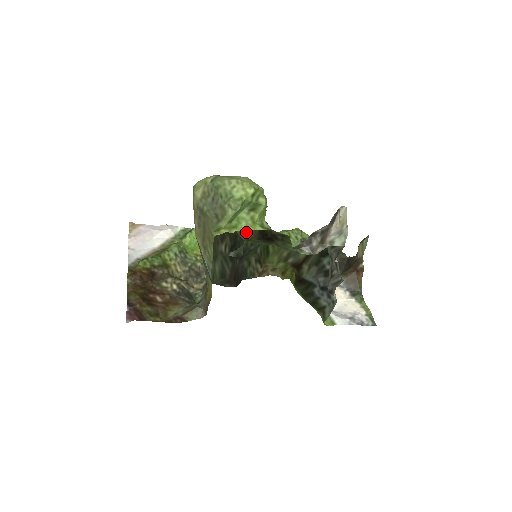
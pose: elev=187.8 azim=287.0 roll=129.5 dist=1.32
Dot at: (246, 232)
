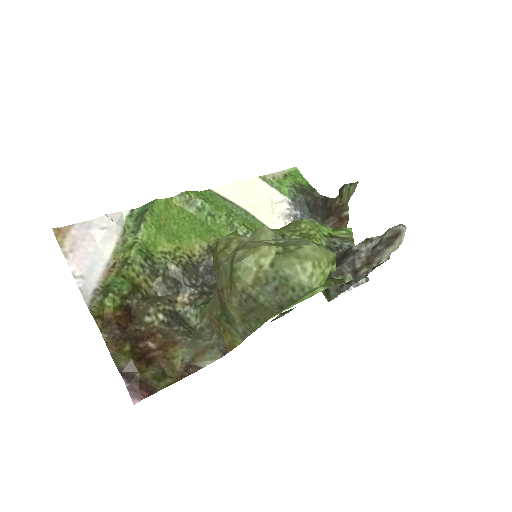
Dot at: occluded
